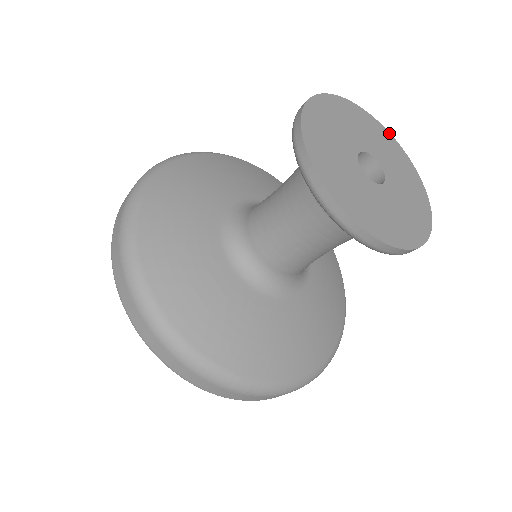
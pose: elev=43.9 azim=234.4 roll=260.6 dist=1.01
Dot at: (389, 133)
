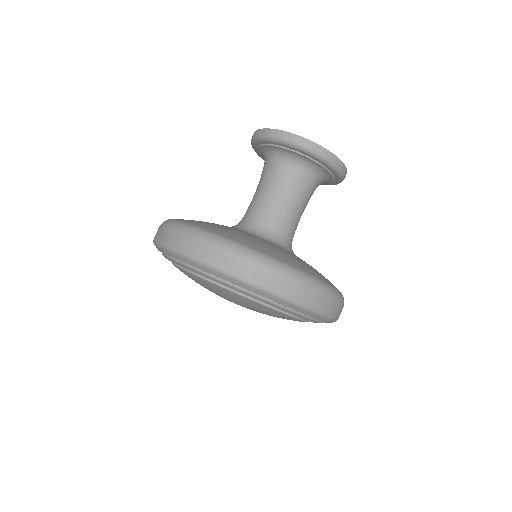
Dot at: occluded
